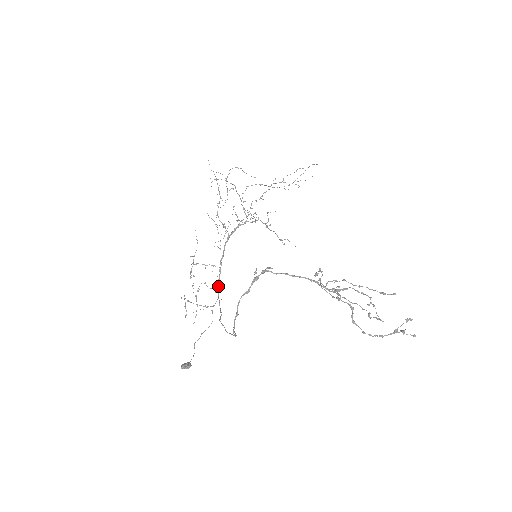
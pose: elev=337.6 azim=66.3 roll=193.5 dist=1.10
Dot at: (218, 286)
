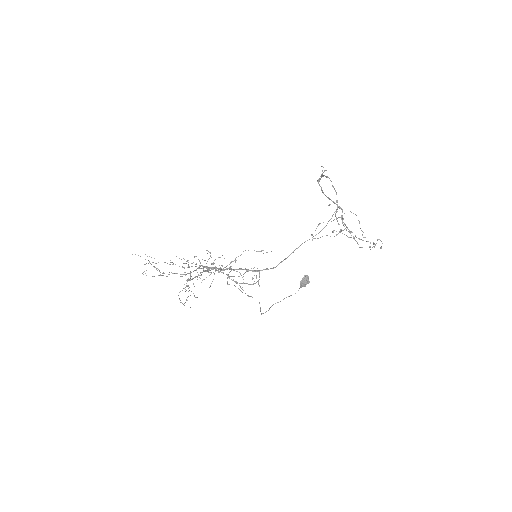
Dot at: occluded
